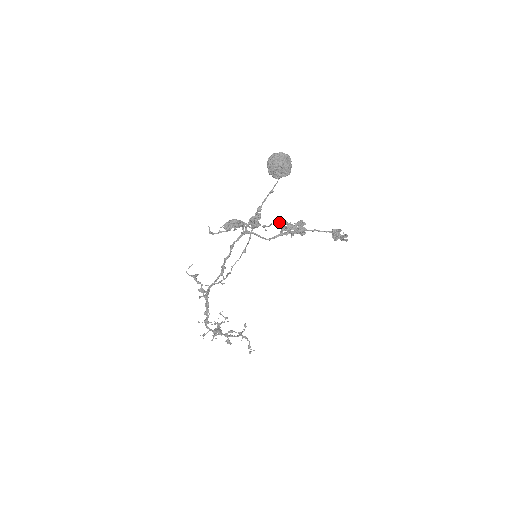
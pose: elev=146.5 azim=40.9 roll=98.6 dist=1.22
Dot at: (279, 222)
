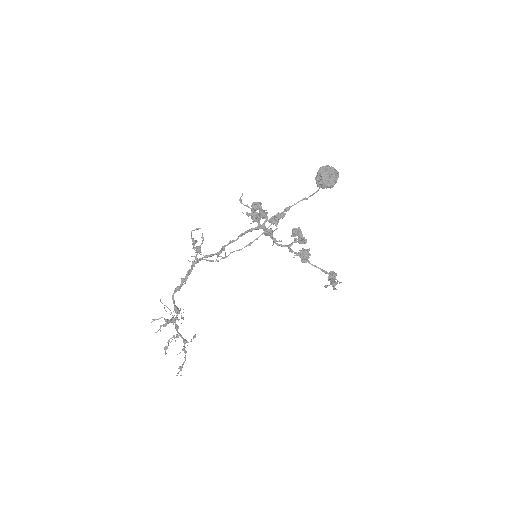
Dot at: (296, 230)
